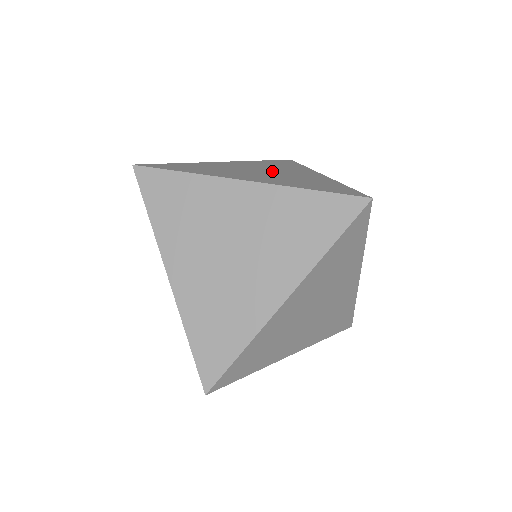
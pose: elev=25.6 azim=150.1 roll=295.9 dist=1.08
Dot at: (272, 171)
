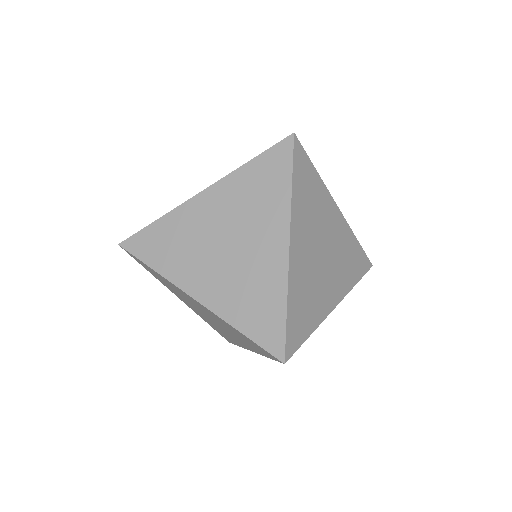
Dot at: occluded
